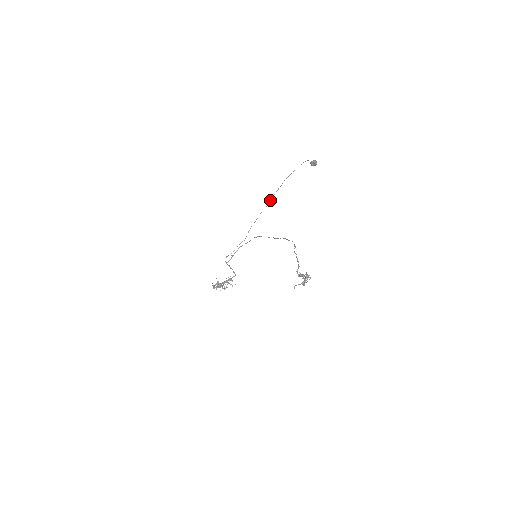
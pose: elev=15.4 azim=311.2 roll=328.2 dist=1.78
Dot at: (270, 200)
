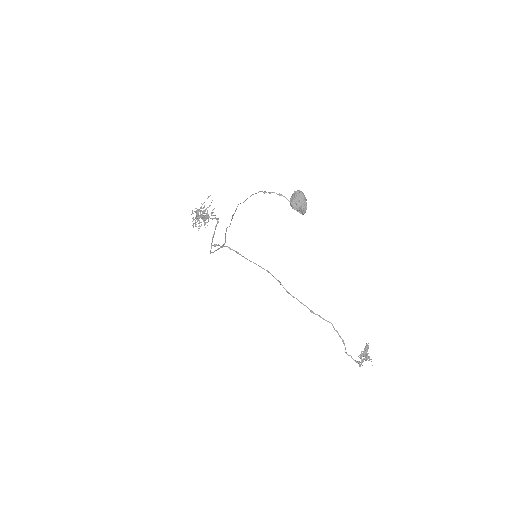
Dot at: (231, 219)
